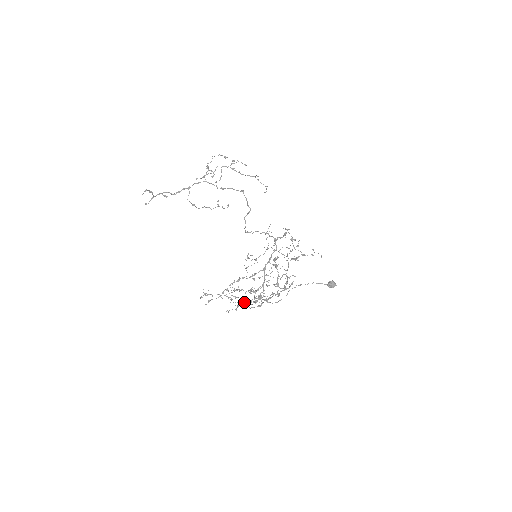
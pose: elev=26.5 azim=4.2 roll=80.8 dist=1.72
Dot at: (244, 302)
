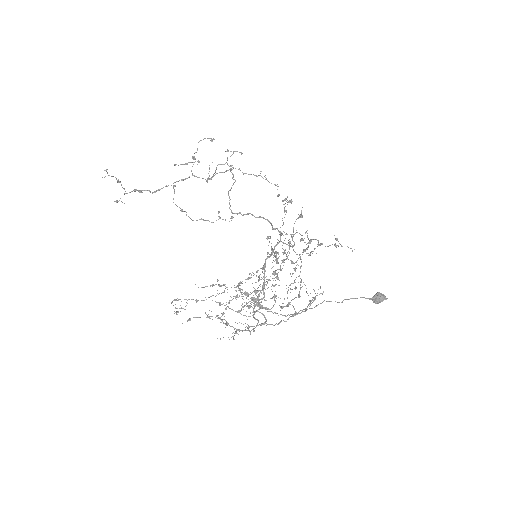
Dot at: (248, 330)
